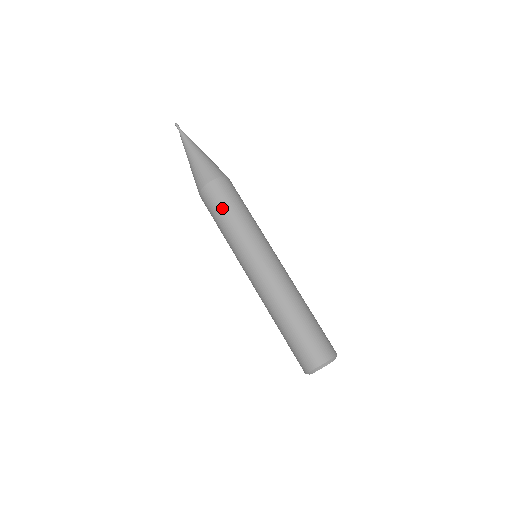
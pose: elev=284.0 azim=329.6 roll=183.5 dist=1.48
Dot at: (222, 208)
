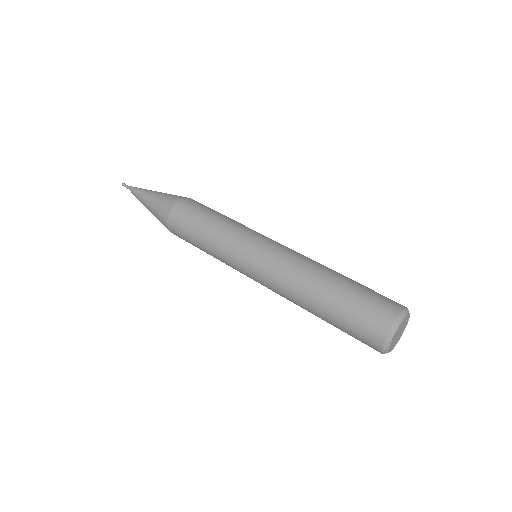
Dot at: (213, 210)
